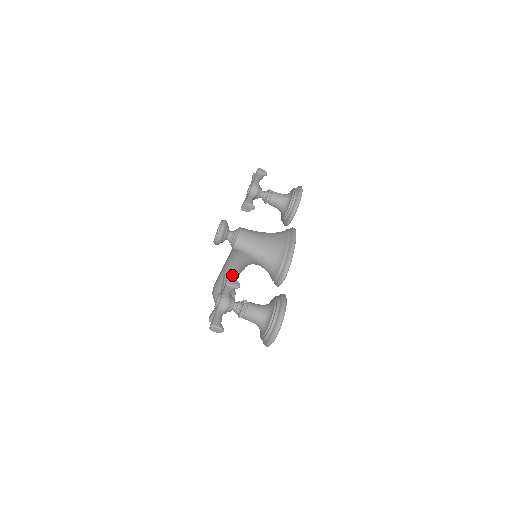
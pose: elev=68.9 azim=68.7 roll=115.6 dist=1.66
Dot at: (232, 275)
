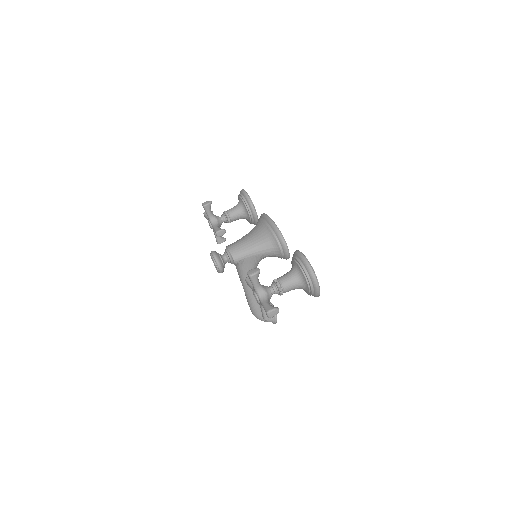
Dot at: occluded
